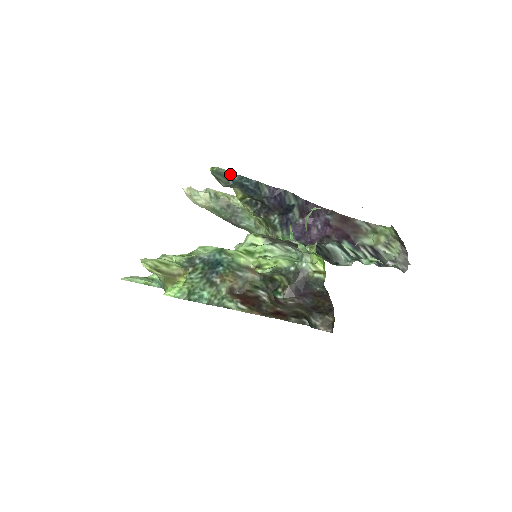
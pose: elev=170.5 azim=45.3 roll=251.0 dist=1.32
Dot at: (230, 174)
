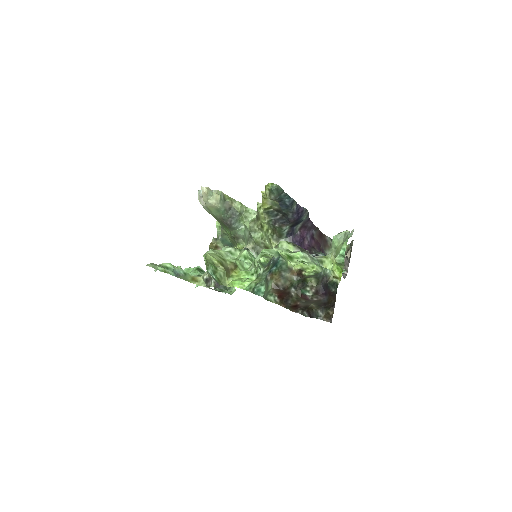
Dot at: (282, 191)
